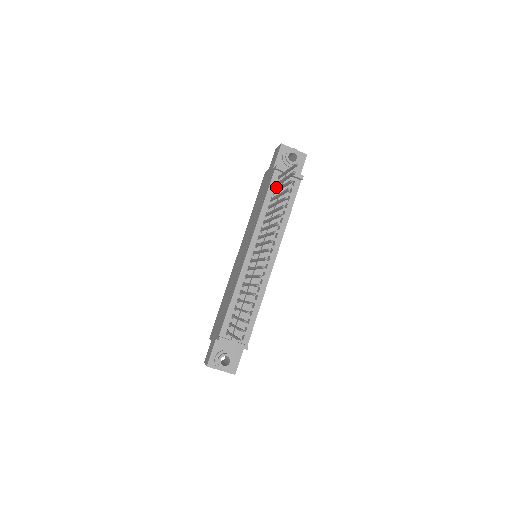
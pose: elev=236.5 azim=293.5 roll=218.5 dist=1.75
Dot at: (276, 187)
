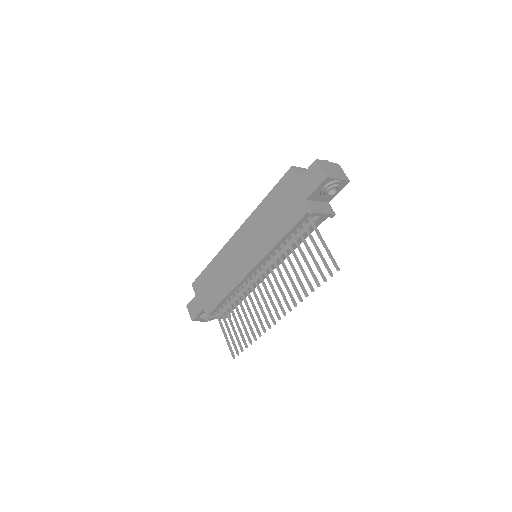
Dot at: (302, 224)
